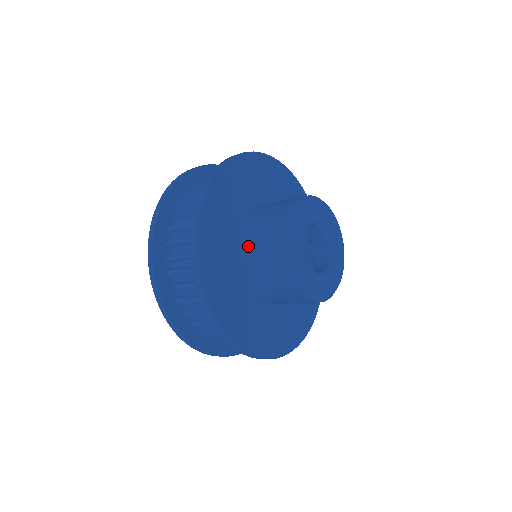
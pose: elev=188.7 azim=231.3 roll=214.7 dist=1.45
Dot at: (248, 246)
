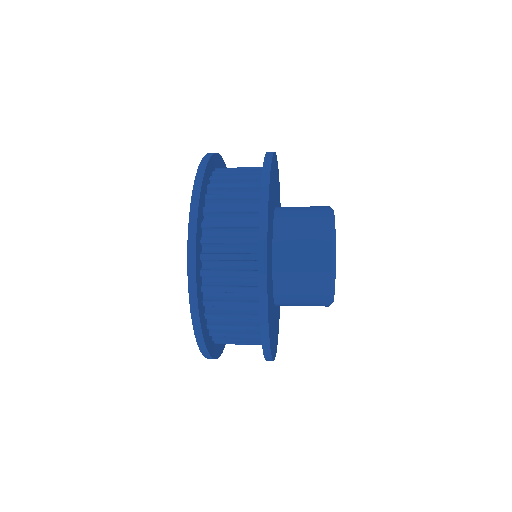
Dot at: (284, 268)
